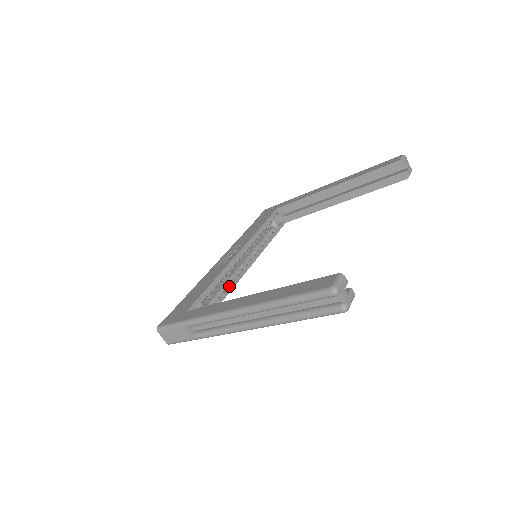
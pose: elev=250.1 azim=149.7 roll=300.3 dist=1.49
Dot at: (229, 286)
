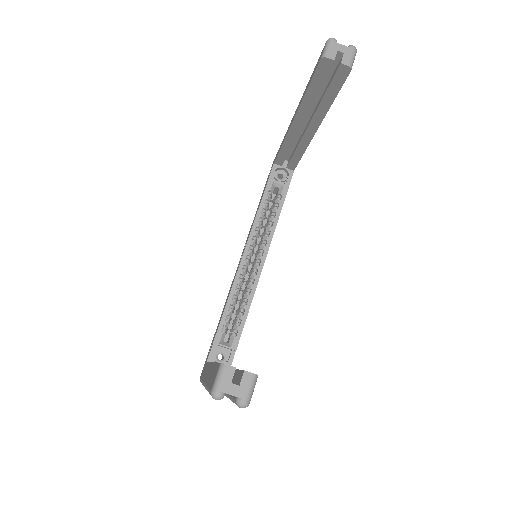
Dot at: (247, 302)
